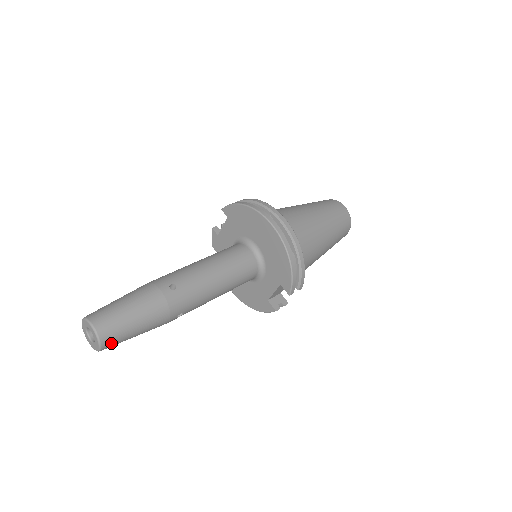
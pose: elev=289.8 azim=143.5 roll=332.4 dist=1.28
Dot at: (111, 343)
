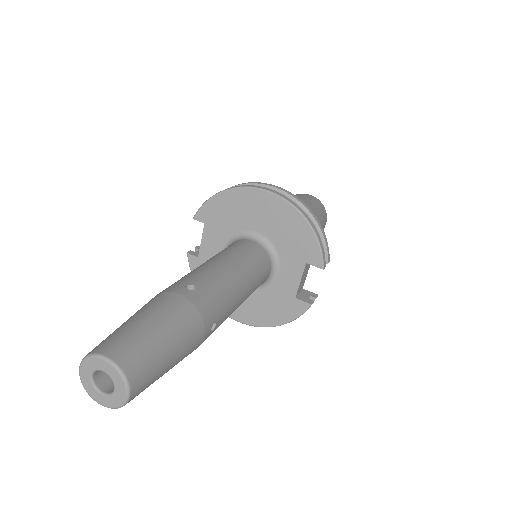
Dot at: (142, 380)
